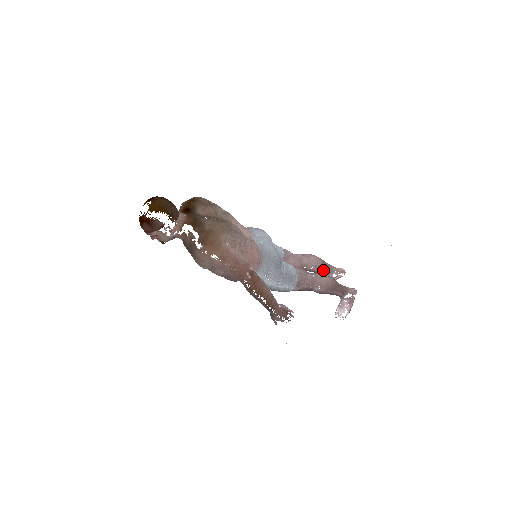
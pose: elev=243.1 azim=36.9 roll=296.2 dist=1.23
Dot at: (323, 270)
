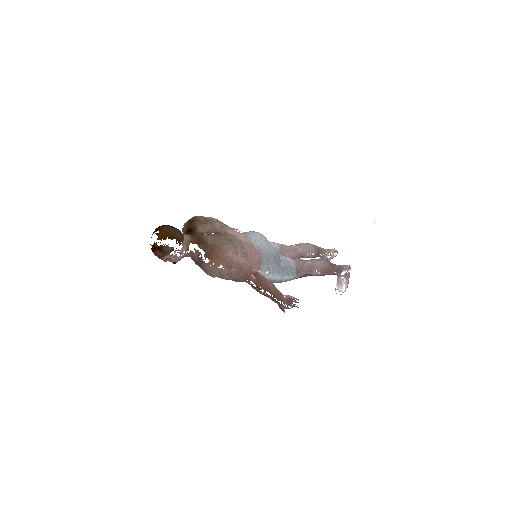
Dot at: (317, 254)
